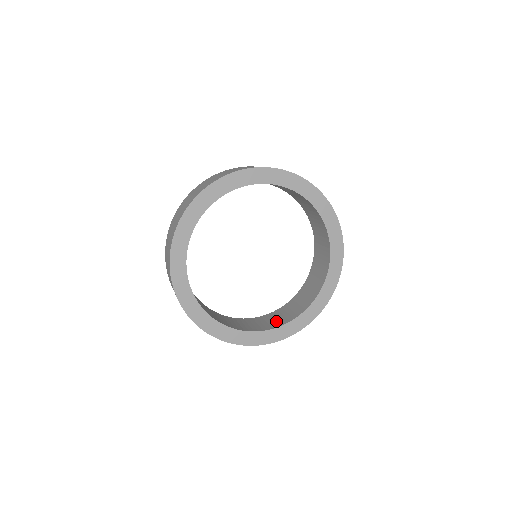
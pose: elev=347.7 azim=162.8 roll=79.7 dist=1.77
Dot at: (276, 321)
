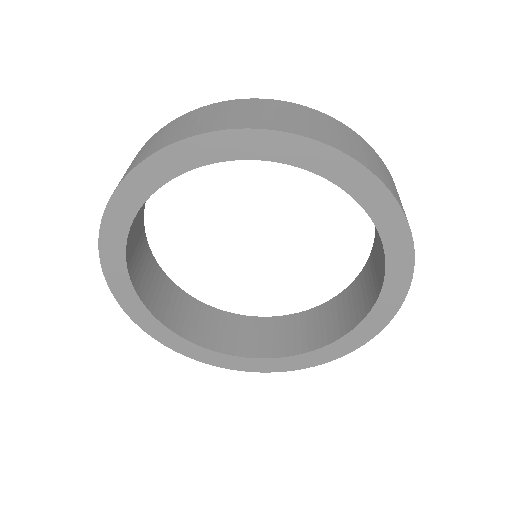
Dot at: (195, 327)
